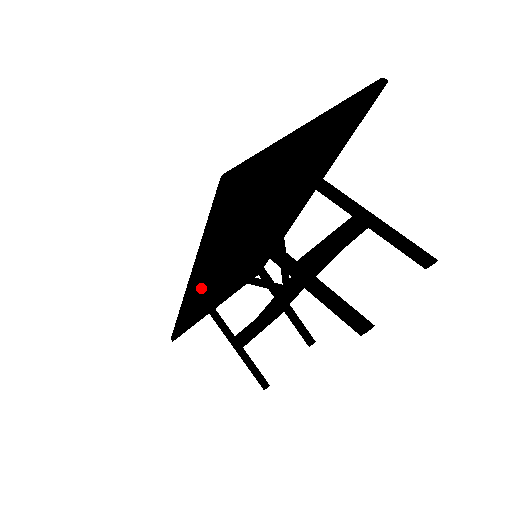
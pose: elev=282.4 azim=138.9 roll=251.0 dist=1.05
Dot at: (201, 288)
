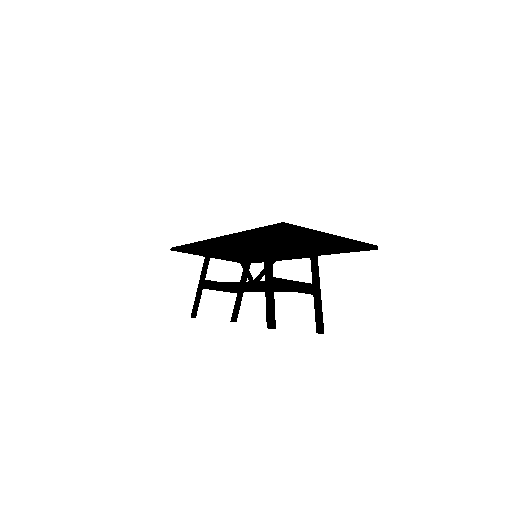
Dot at: (219, 244)
